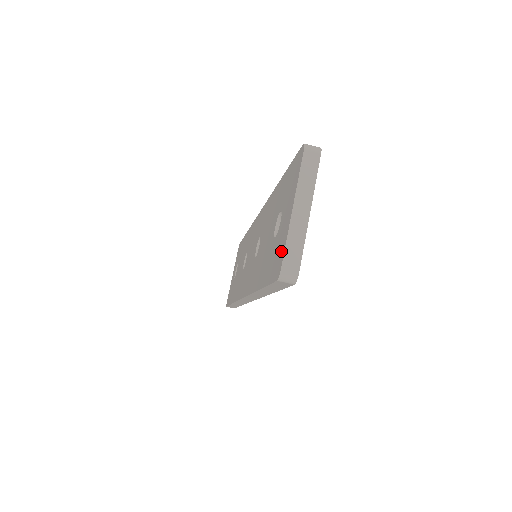
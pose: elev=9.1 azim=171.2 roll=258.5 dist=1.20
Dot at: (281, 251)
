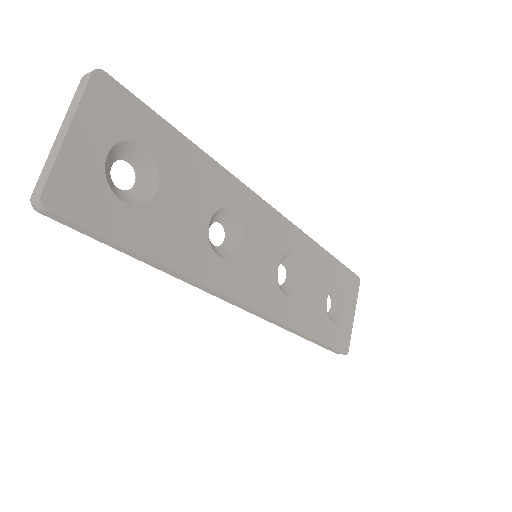
Dot at: occluded
